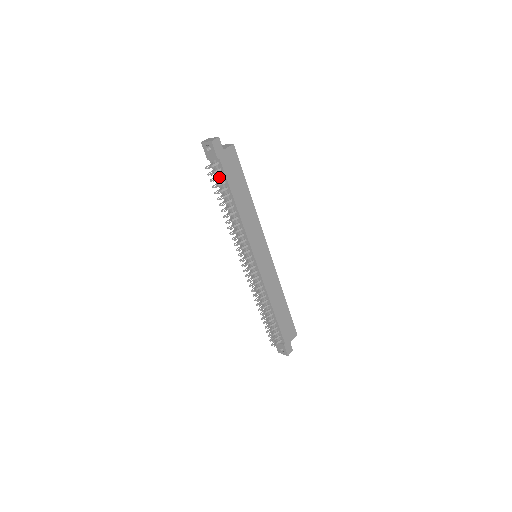
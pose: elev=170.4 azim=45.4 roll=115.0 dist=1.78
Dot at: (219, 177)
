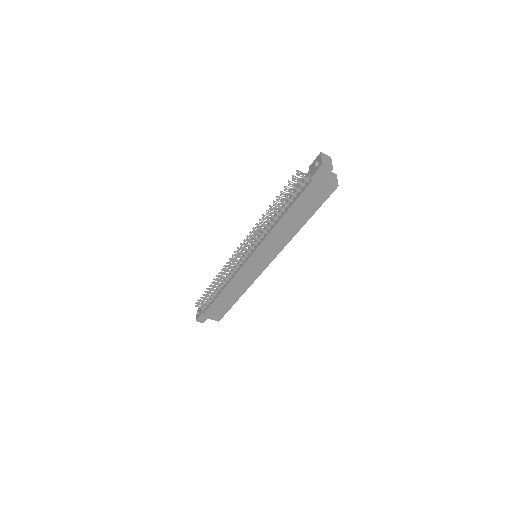
Dot at: (297, 188)
